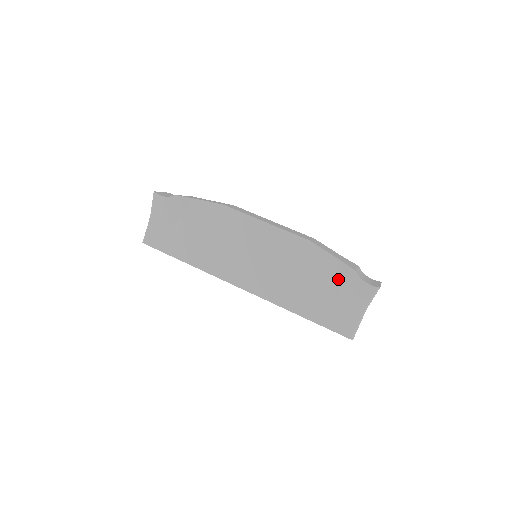
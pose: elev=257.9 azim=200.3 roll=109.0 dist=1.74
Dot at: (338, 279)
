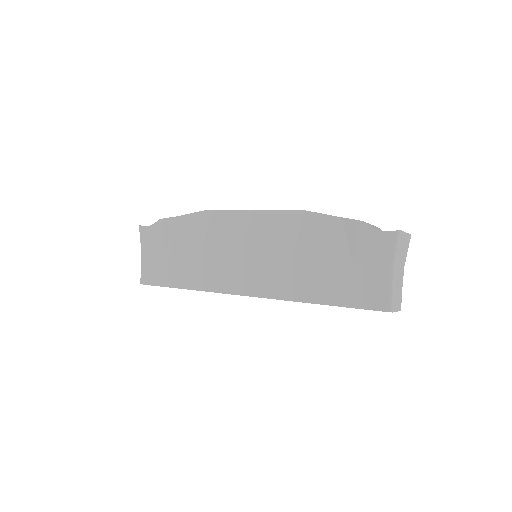
Dot at: (348, 241)
